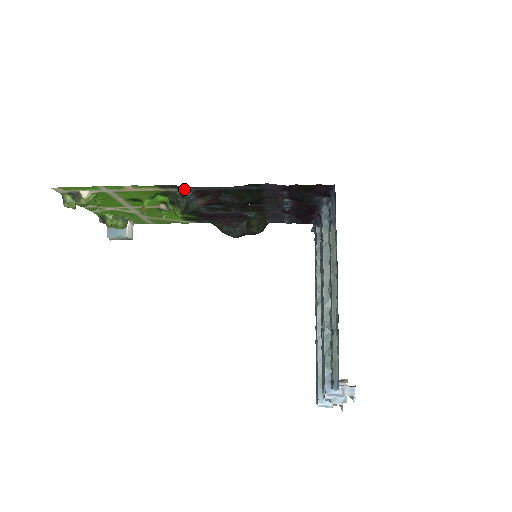
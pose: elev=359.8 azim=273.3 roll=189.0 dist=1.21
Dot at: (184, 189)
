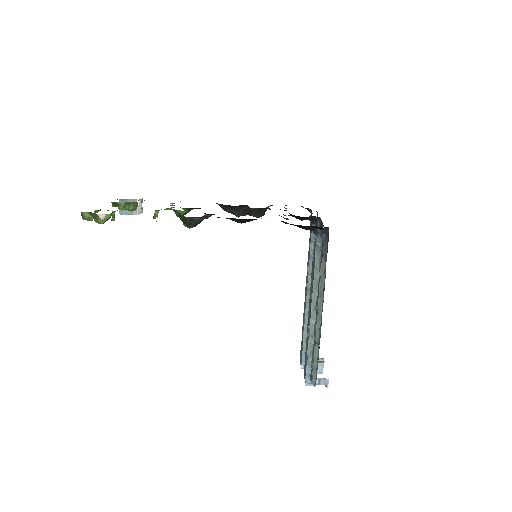
Dot at: (193, 217)
